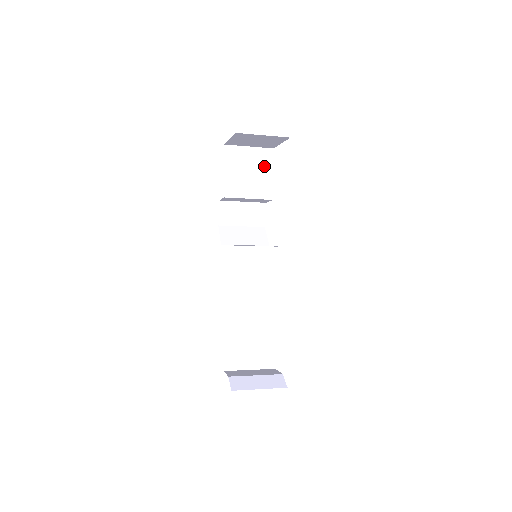
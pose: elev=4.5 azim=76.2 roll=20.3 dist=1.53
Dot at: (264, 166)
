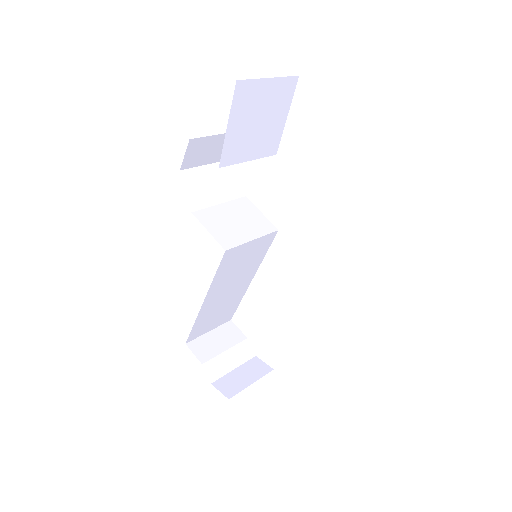
Dot at: (279, 107)
